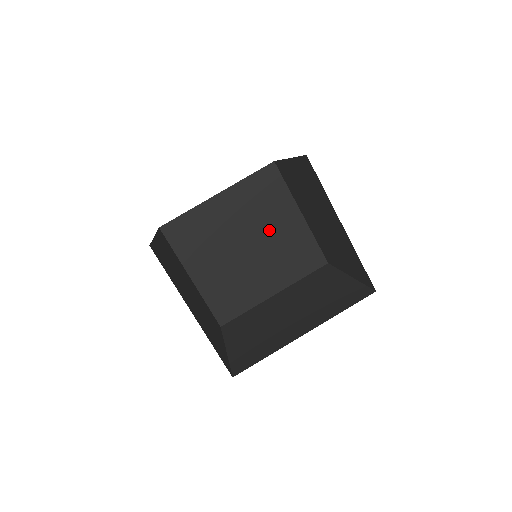
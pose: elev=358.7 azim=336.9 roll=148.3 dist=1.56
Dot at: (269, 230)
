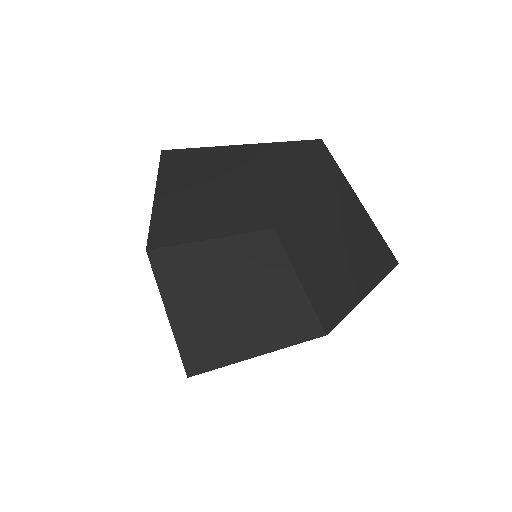
Dot at: (263, 284)
